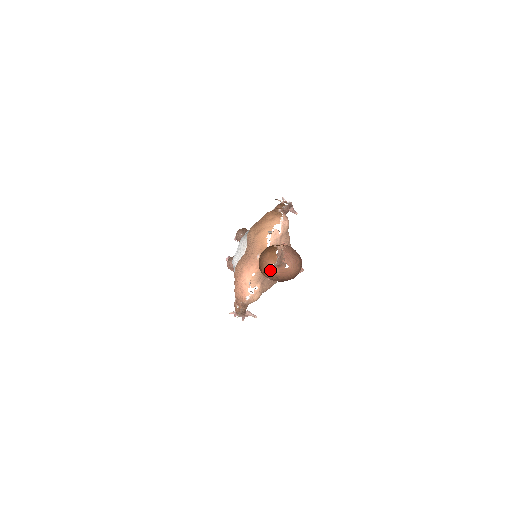
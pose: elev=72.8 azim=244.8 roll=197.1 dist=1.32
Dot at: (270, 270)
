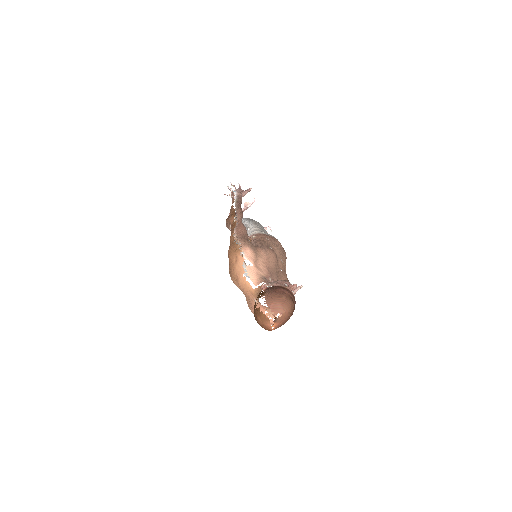
Dot at: occluded
